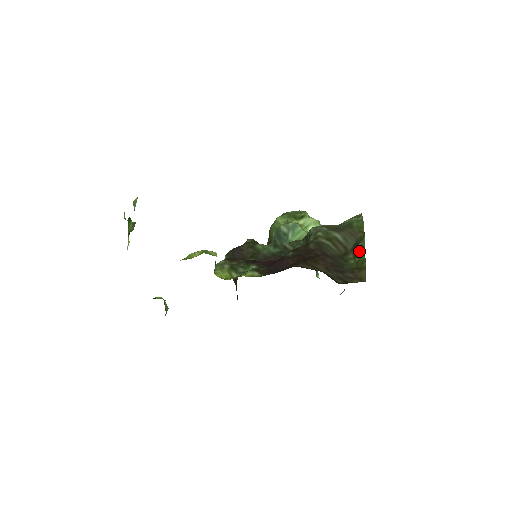
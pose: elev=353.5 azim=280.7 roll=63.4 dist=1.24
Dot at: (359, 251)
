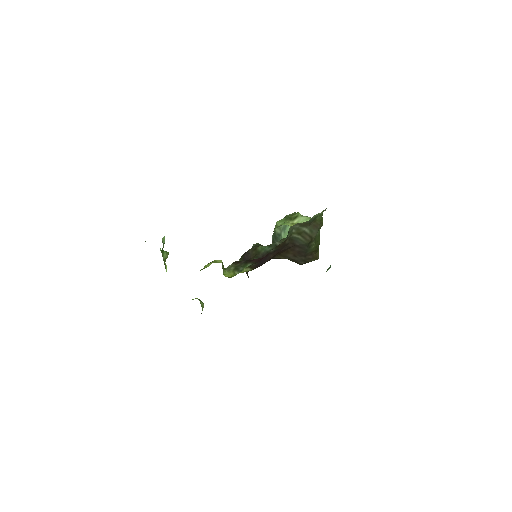
Dot at: (317, 238)
